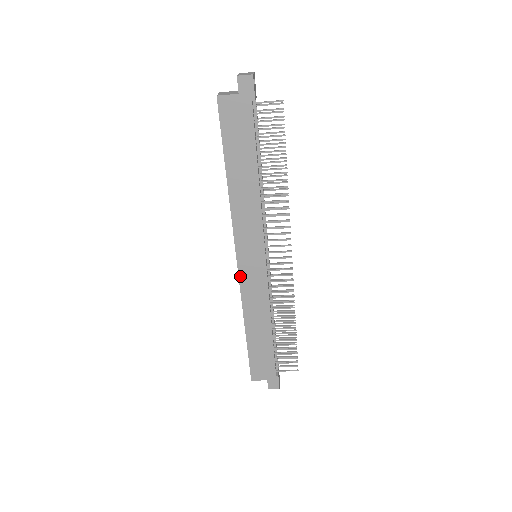
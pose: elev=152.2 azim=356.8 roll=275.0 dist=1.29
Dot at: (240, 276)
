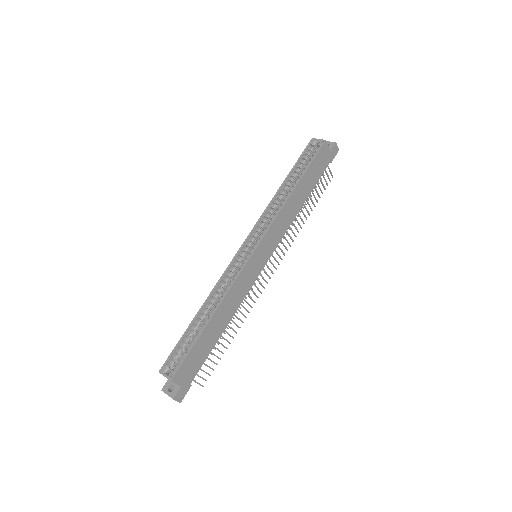
Dot at: (248, 263)
